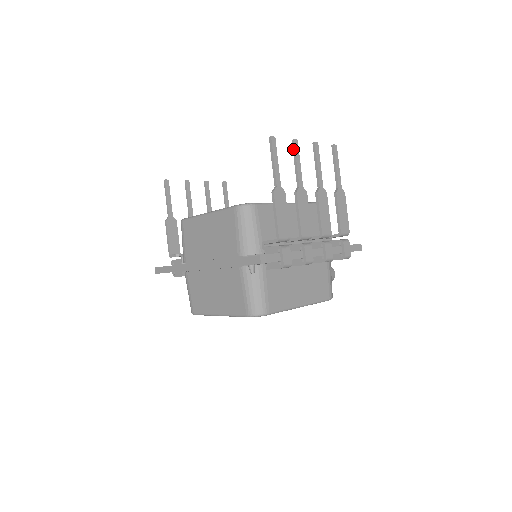
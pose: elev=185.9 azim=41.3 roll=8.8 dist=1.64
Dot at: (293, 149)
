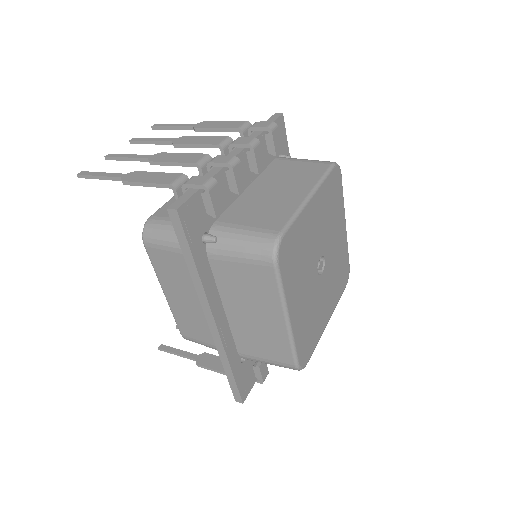
Dot at: occluded
